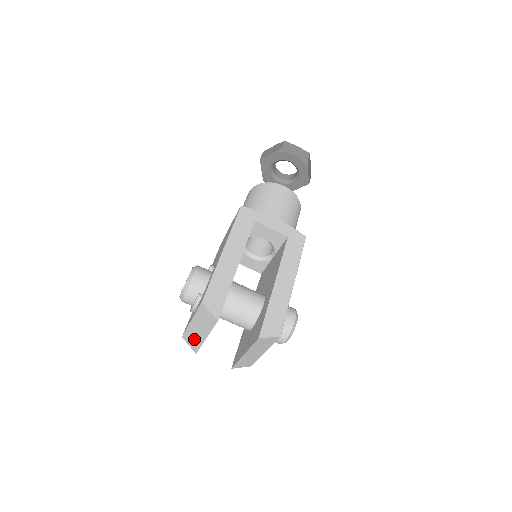
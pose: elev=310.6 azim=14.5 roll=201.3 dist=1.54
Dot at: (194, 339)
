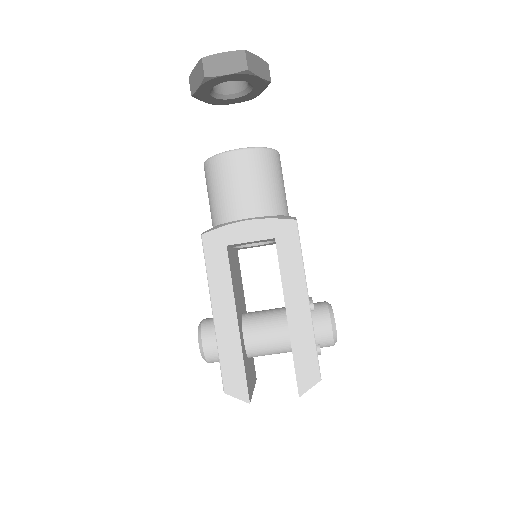
Dot at: occluded
